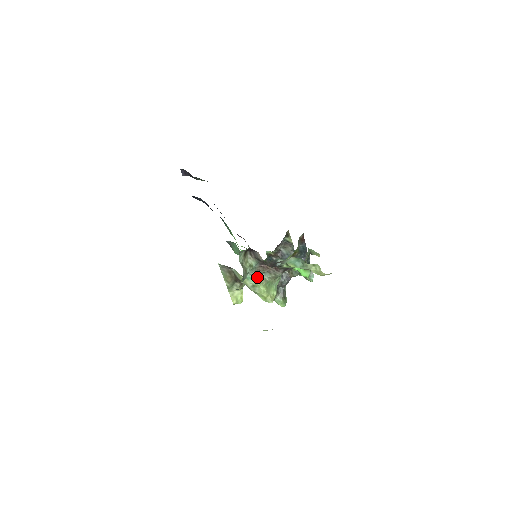
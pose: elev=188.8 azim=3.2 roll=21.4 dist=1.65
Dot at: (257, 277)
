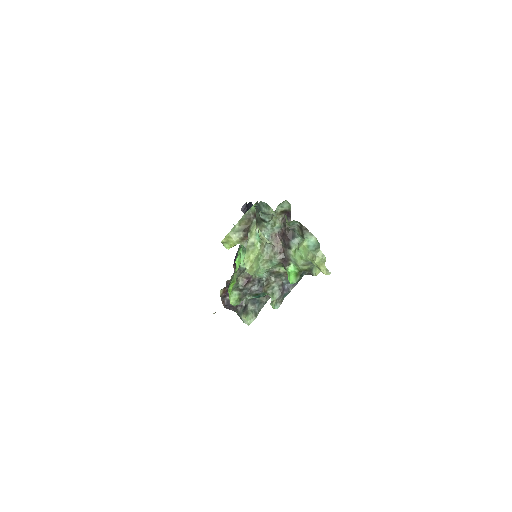
Dot at: (263, 241)
